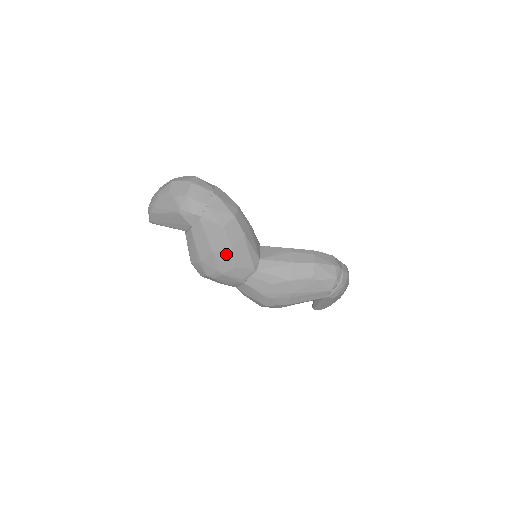
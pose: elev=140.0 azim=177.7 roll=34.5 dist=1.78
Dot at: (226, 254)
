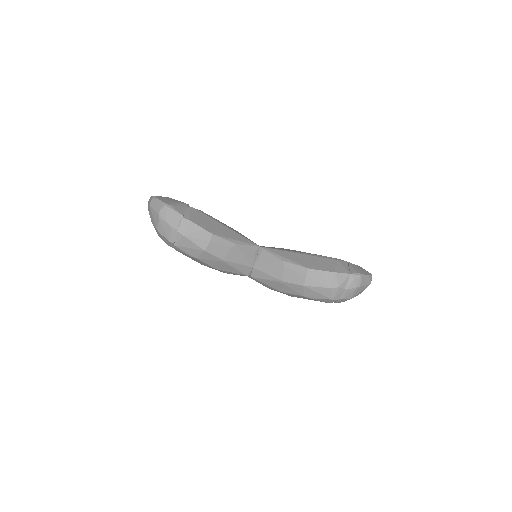
Dot at: (213, 268)
